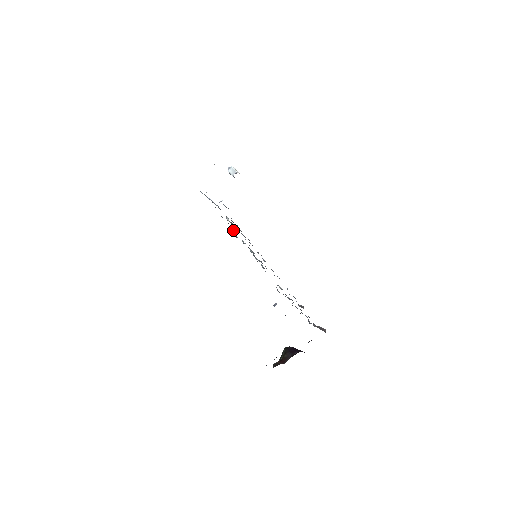
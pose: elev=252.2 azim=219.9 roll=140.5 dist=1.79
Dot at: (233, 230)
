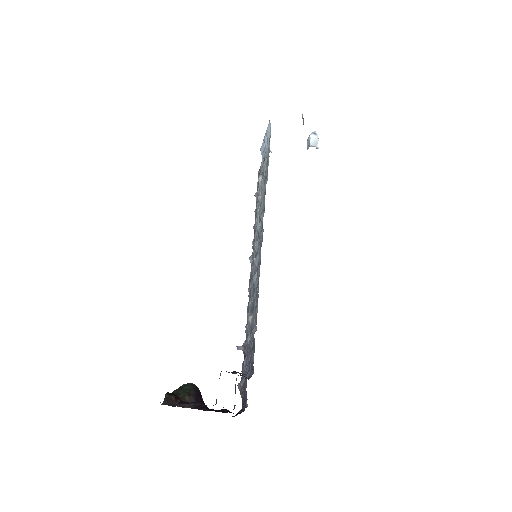
Dot at: occluded
